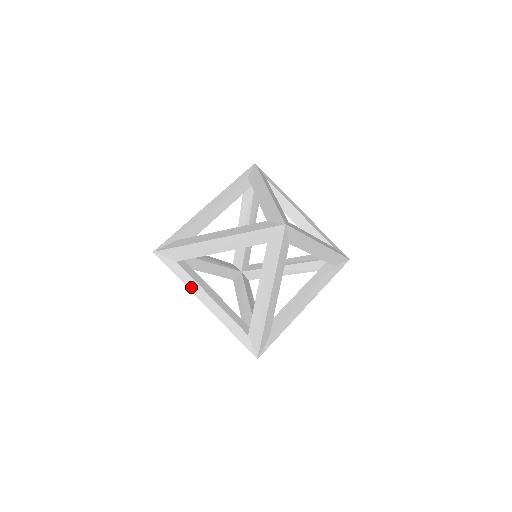
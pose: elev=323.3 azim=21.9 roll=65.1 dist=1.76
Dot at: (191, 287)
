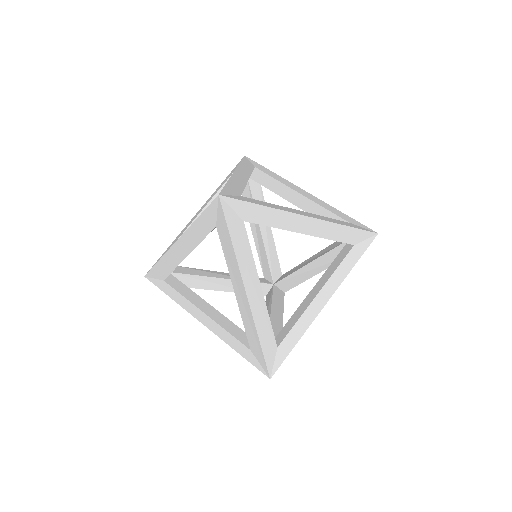
Dot at: (184, 306)
